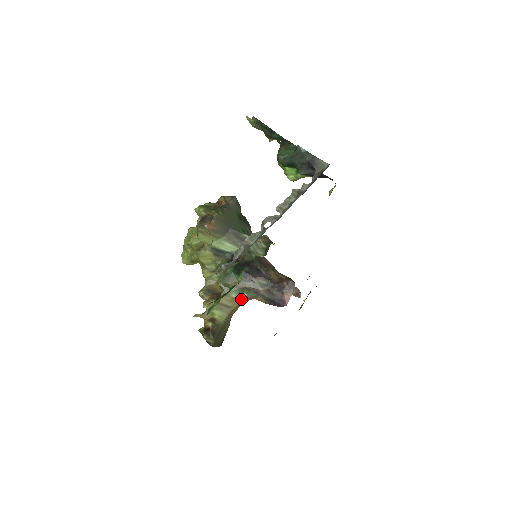
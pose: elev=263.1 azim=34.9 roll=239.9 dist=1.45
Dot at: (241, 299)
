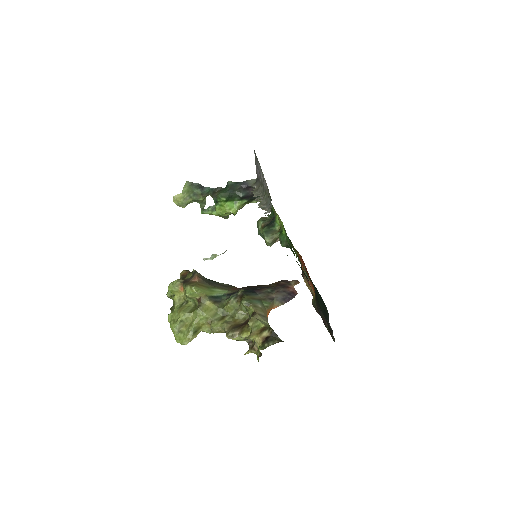
Dot at: (265, 310)
